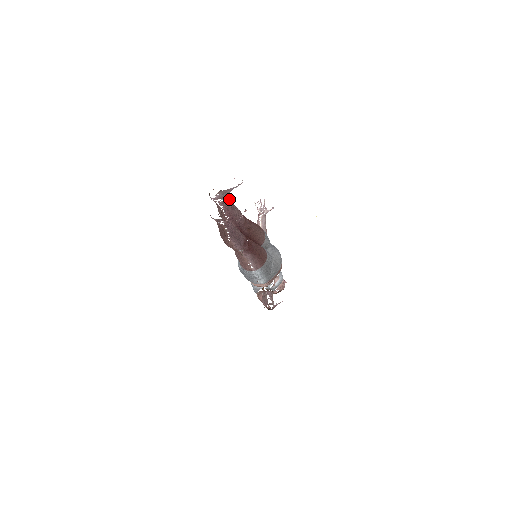
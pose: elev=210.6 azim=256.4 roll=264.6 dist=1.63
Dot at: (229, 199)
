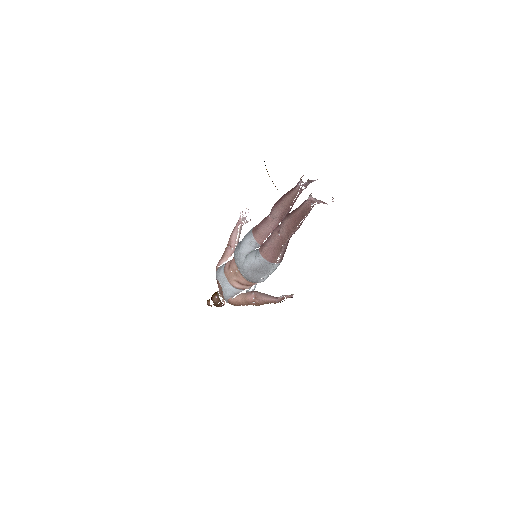
Dot at: occluded
